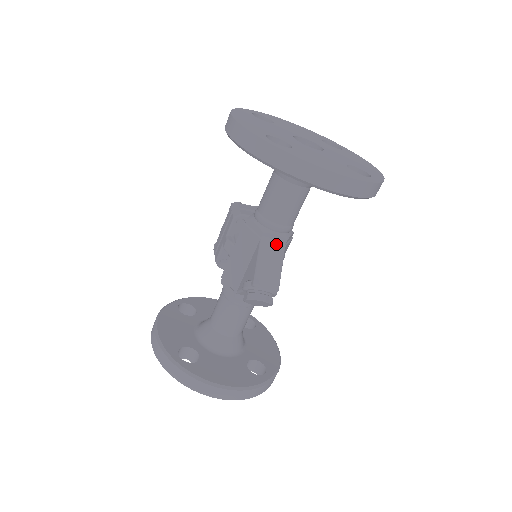
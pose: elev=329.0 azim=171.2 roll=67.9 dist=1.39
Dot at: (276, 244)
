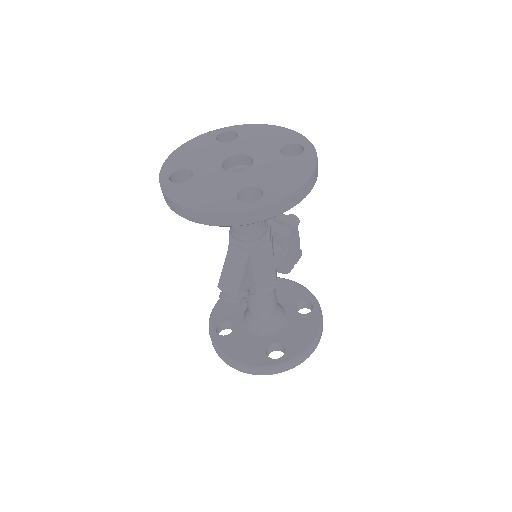
Dot at: (240, 252)
